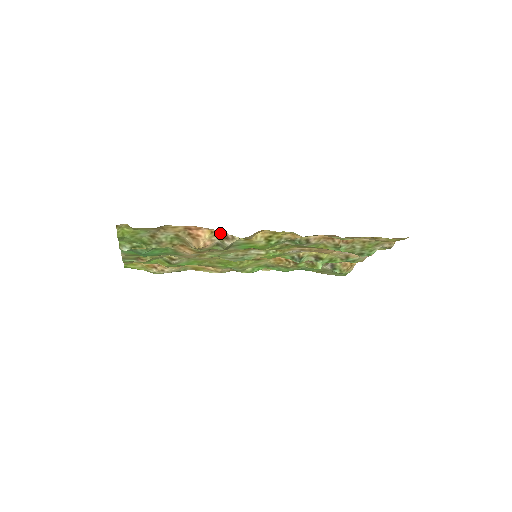
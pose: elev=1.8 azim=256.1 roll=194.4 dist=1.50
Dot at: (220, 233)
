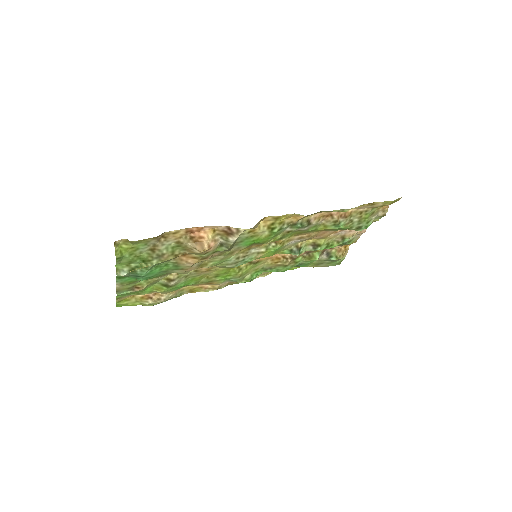
Dot at: (223, 229)
